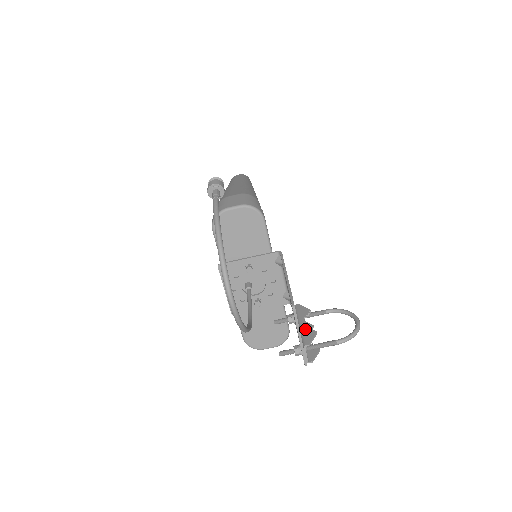
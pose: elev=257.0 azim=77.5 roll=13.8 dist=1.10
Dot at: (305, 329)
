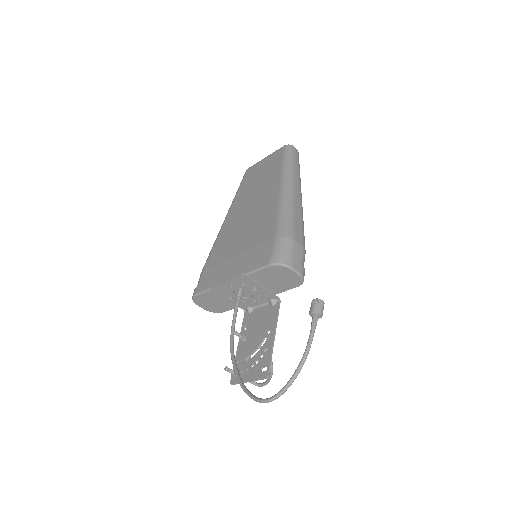
Dot at: occluded
